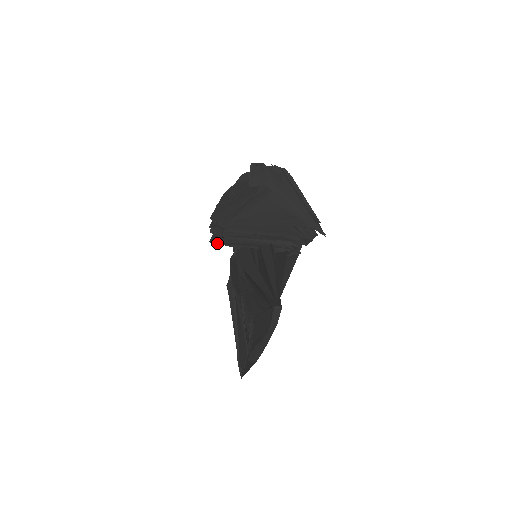
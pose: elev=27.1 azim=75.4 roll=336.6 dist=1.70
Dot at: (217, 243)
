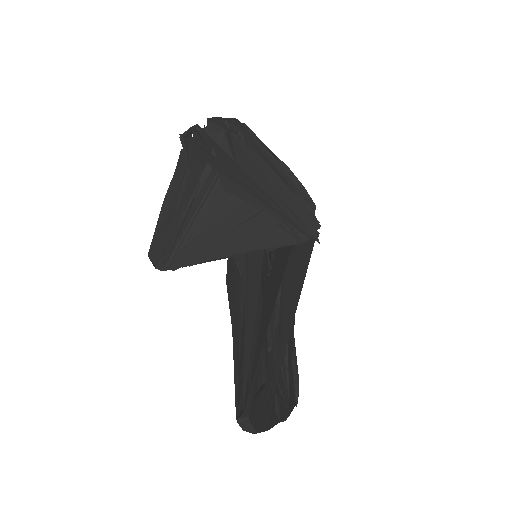
Dot at: occluded
